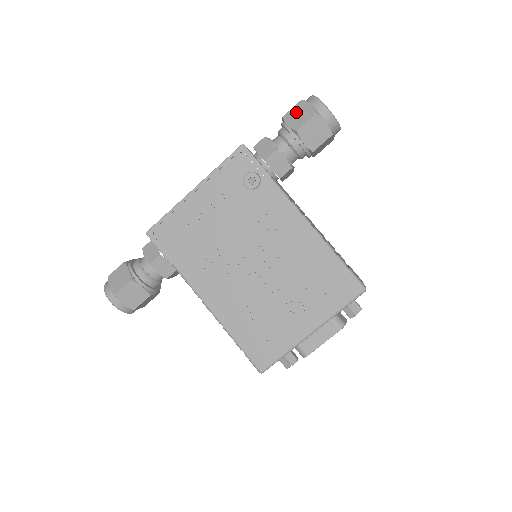
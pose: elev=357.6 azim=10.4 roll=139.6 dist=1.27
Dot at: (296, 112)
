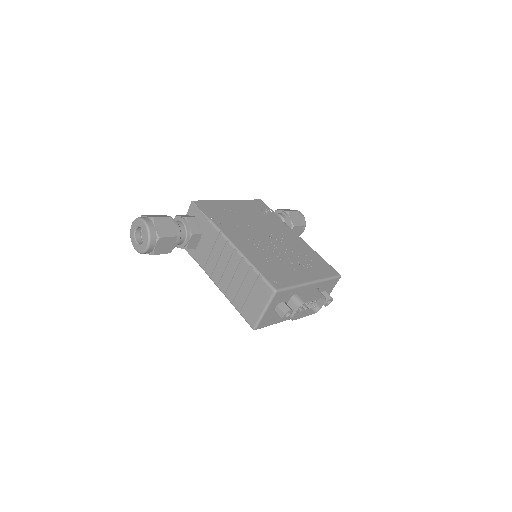
Dot at: (285, 209)
